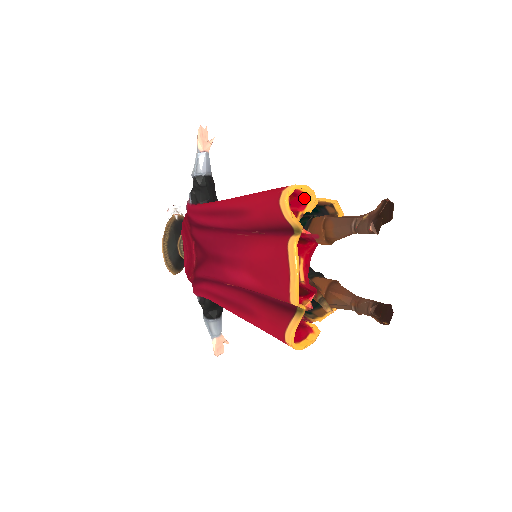
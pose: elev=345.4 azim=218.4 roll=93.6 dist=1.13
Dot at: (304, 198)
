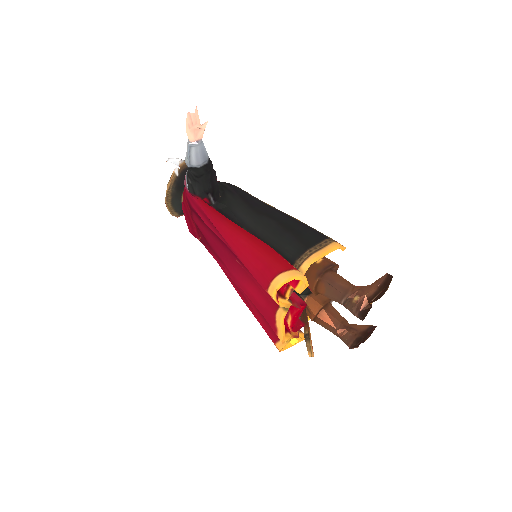
Dot at: occluded
